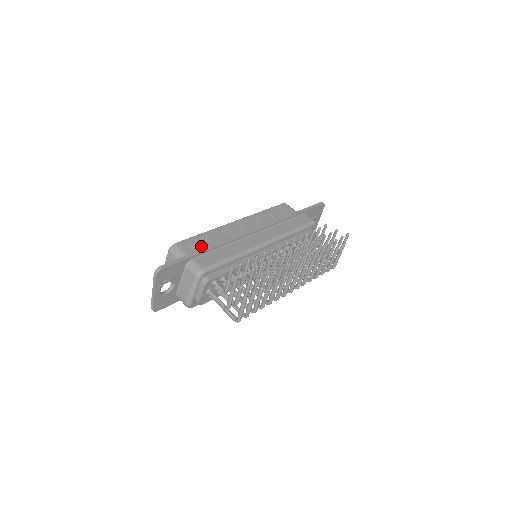
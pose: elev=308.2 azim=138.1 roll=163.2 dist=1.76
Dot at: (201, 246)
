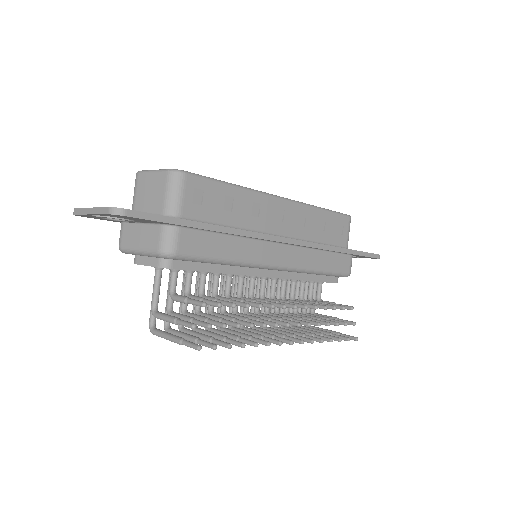
Dot at: (210, 207)
